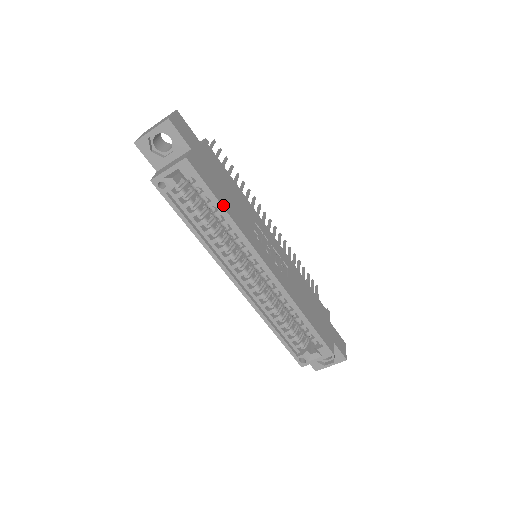
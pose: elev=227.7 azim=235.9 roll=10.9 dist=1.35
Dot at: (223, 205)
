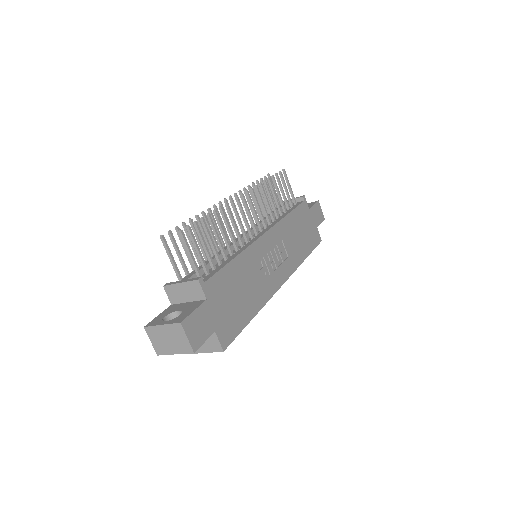
Dot at: (250, 318)
